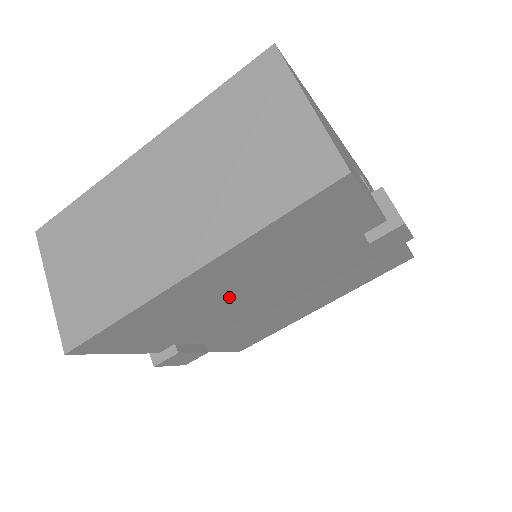
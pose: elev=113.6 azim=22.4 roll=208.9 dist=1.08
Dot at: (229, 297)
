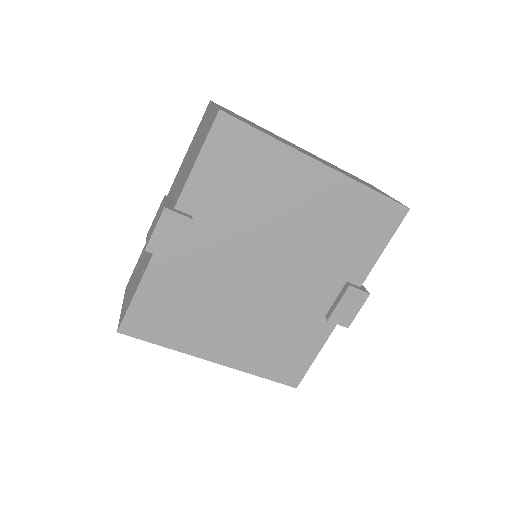
Dot at: (277, 220)
